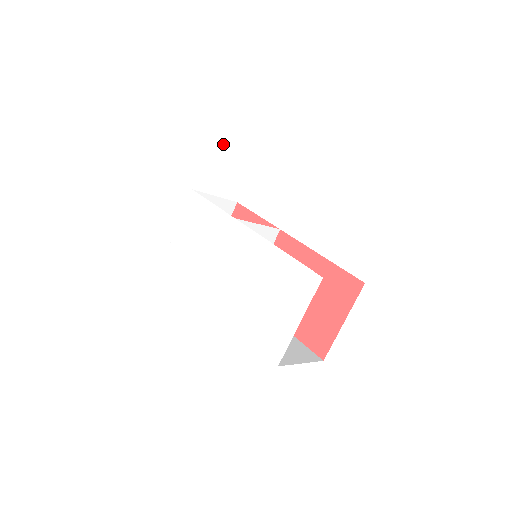
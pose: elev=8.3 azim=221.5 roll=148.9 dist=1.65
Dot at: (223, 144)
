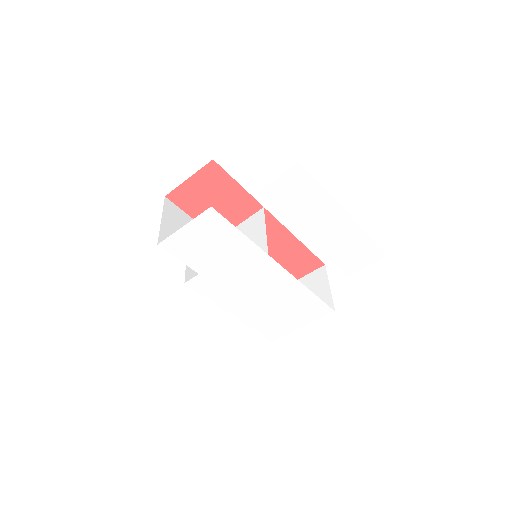
Dot at: (280, 183)
